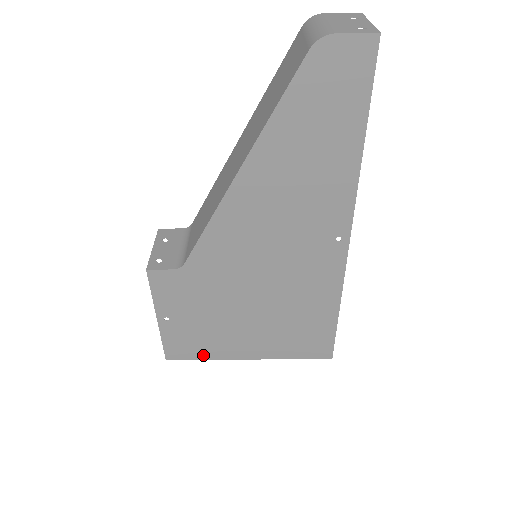
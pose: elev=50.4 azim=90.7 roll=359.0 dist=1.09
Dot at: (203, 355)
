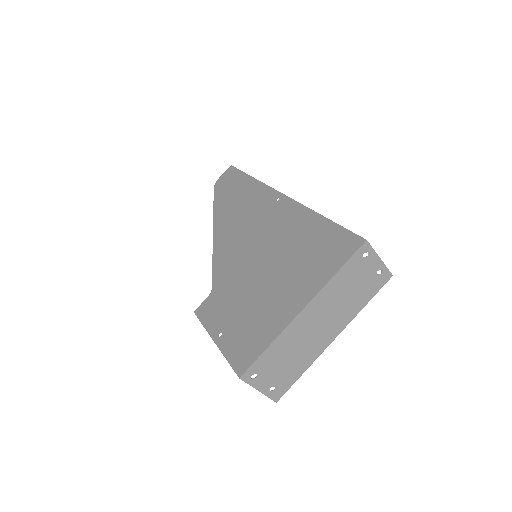
Dot at: (265, 342)
